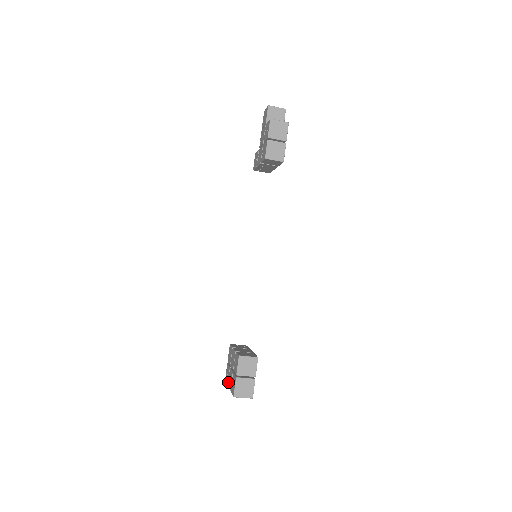
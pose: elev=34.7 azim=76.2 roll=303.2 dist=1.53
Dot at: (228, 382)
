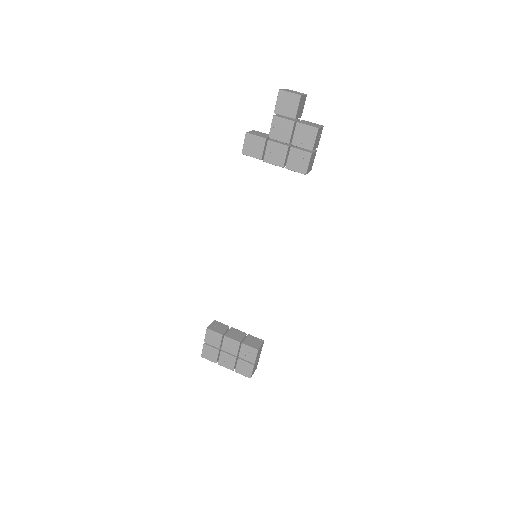
Dot at: (220, 362)
